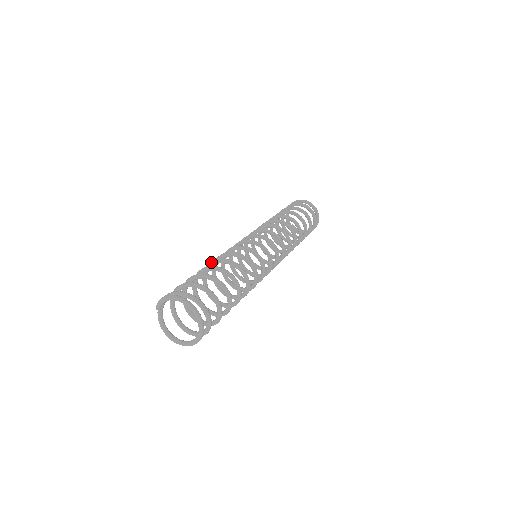
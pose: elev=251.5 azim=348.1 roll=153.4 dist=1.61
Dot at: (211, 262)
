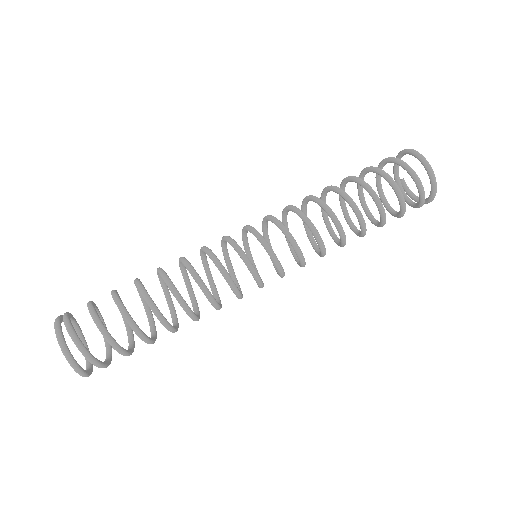
Dot at: (157, 269)
